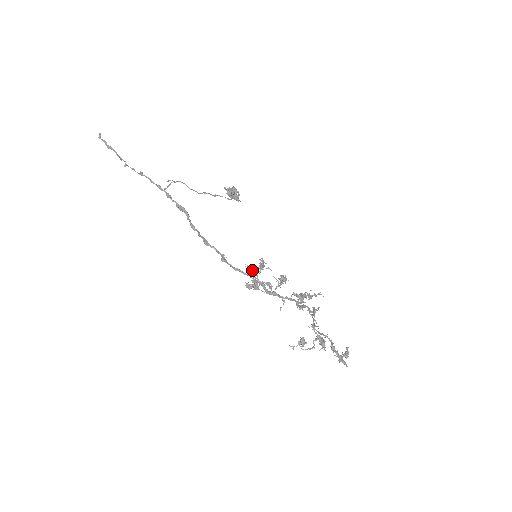
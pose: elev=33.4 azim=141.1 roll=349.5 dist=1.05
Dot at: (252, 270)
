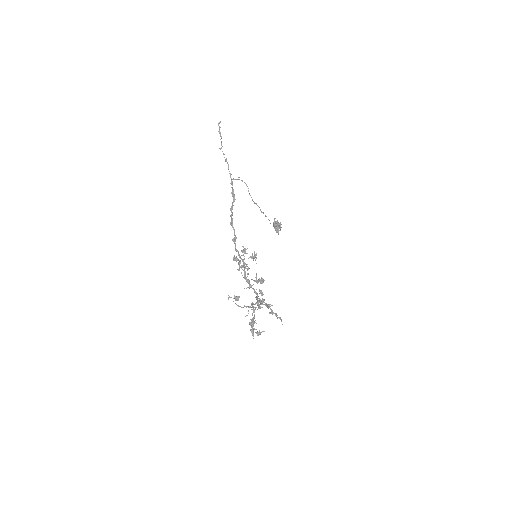
Dot at: (244, 250)
